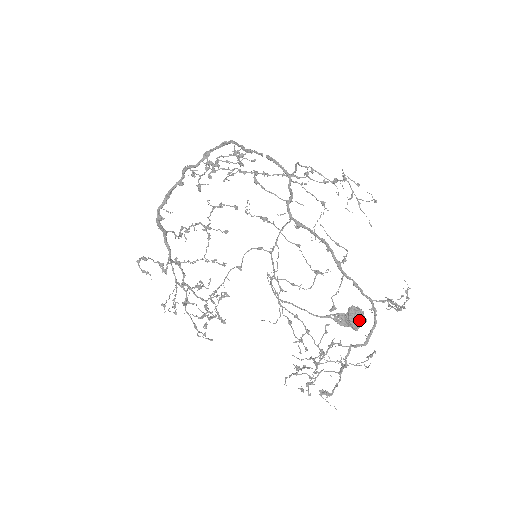
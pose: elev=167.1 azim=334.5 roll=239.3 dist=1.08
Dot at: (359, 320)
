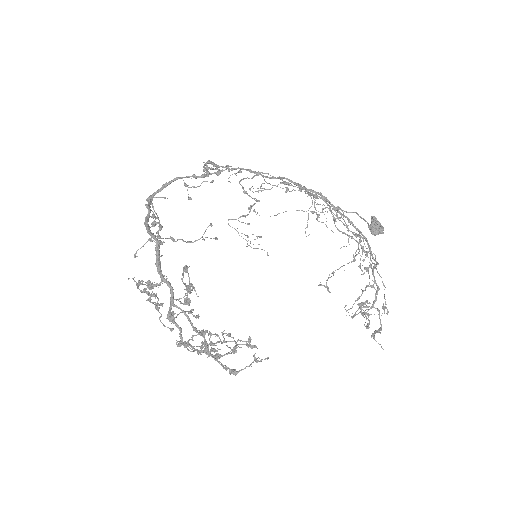
Dot at: (380, 225)
